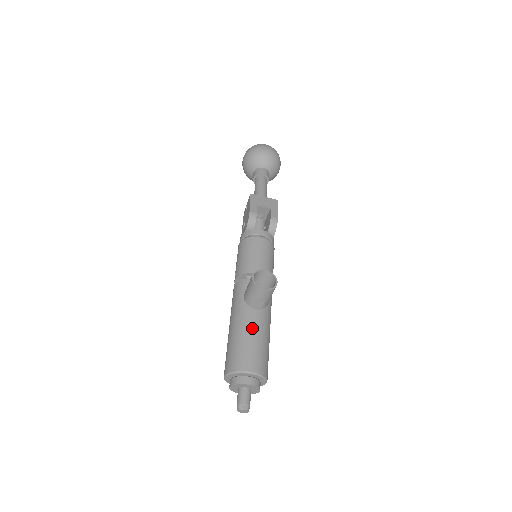
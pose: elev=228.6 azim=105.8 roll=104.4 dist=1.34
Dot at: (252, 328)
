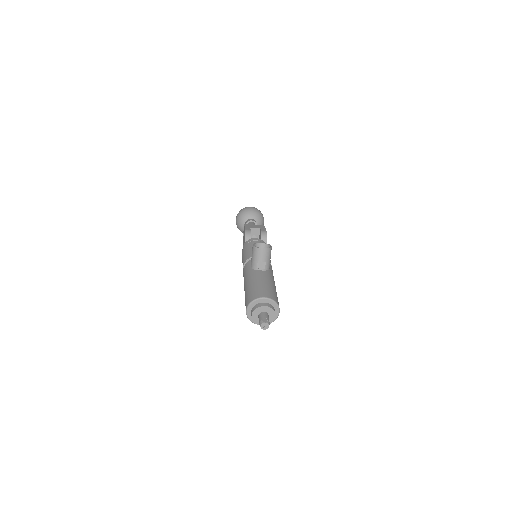
Dot at: (260, 278)
